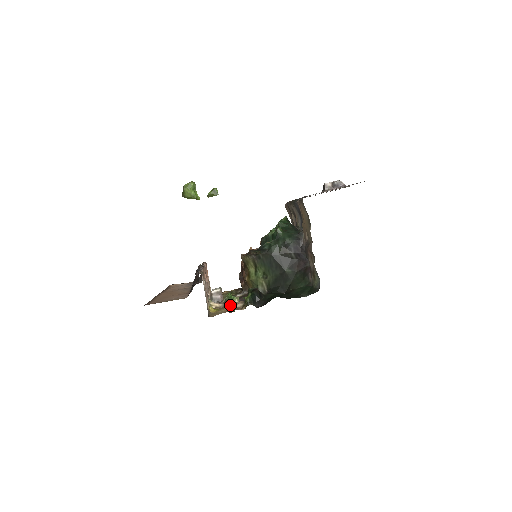
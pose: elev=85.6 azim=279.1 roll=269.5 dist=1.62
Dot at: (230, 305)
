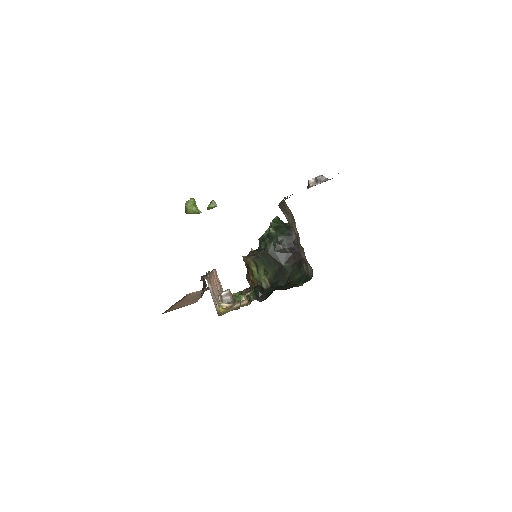
Dot at: (237, 303)
